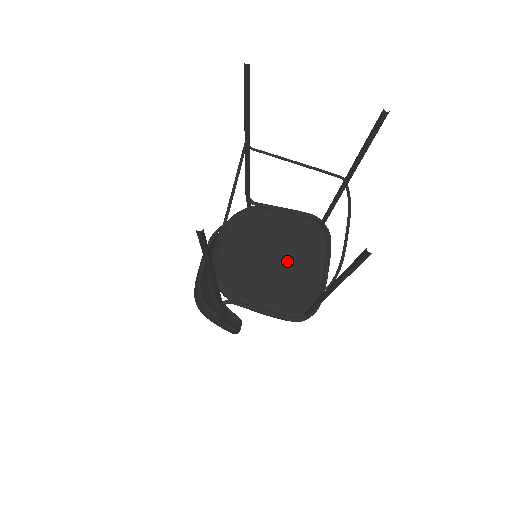
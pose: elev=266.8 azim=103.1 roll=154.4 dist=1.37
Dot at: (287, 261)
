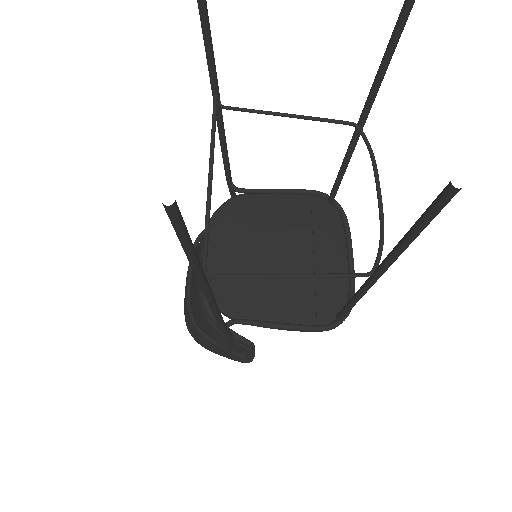
Dot at: (297, 254)
